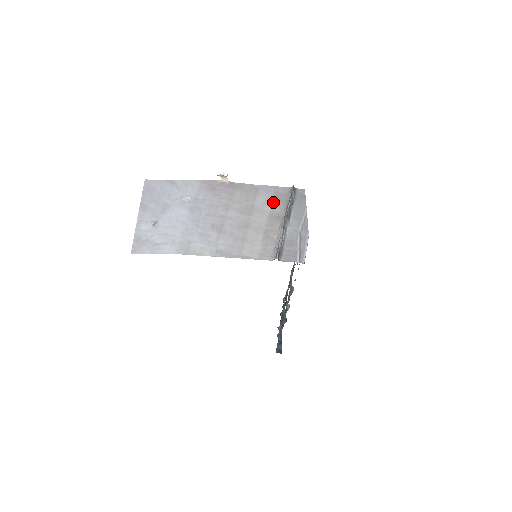
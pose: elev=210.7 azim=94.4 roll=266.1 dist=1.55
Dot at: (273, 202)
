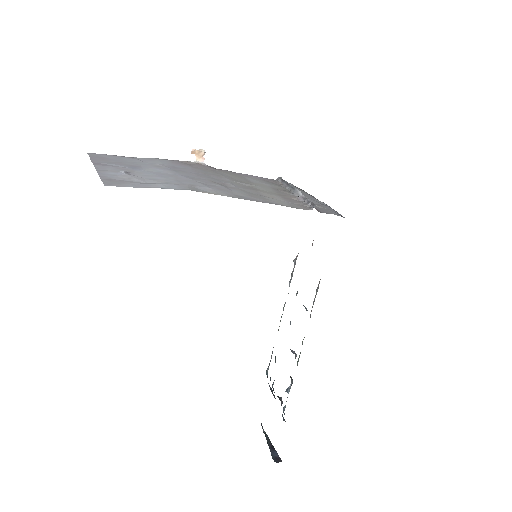
Dot at: (267, 182)
